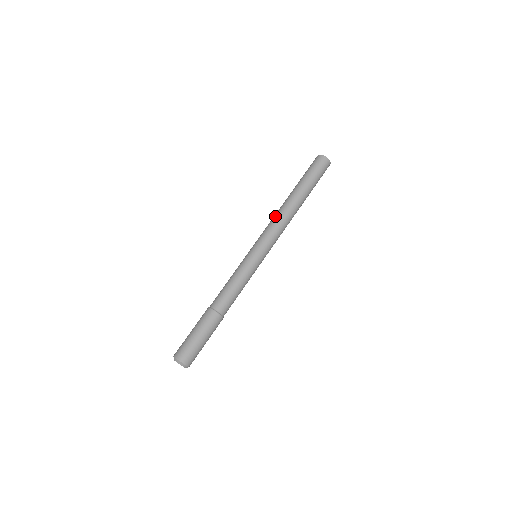
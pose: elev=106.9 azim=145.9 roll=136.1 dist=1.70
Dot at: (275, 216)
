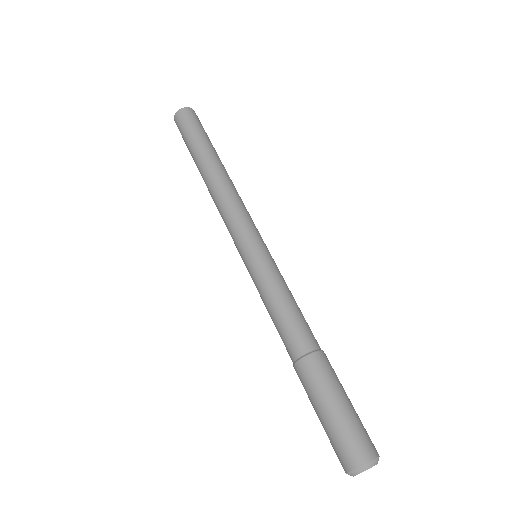
Dot at: occluded
